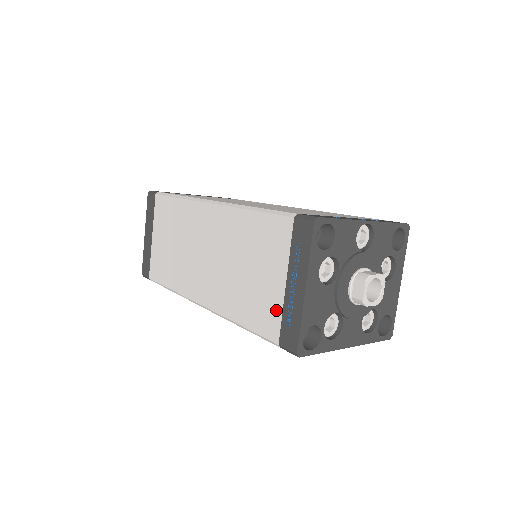
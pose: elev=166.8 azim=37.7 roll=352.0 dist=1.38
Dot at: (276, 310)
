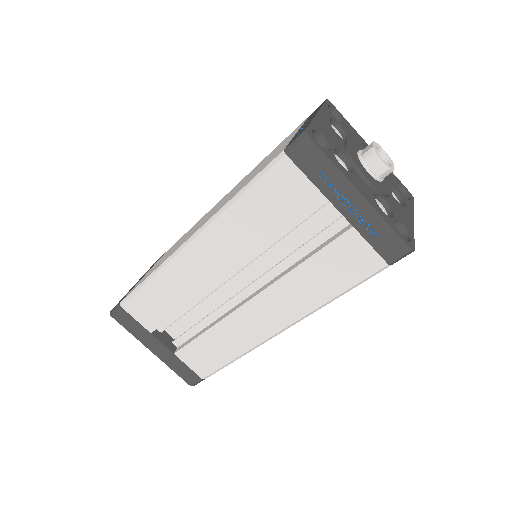
Dot at: (285, 145)
